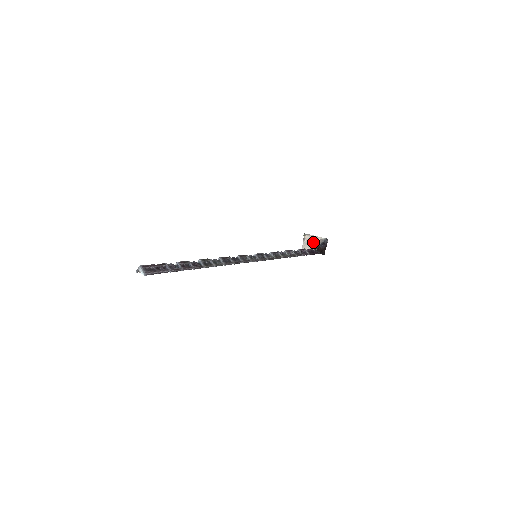
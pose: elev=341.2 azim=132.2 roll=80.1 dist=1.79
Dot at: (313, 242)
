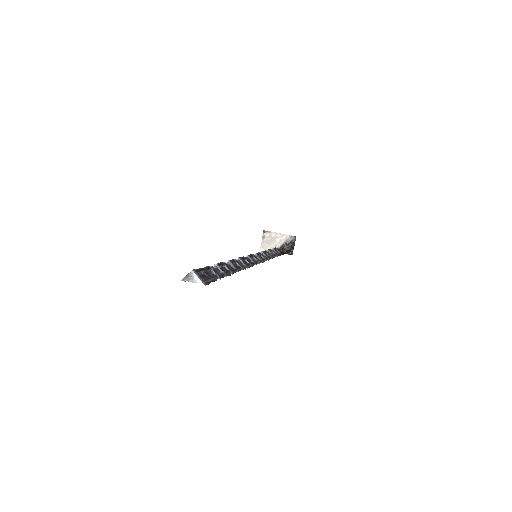
Dot at: (276, 240)
